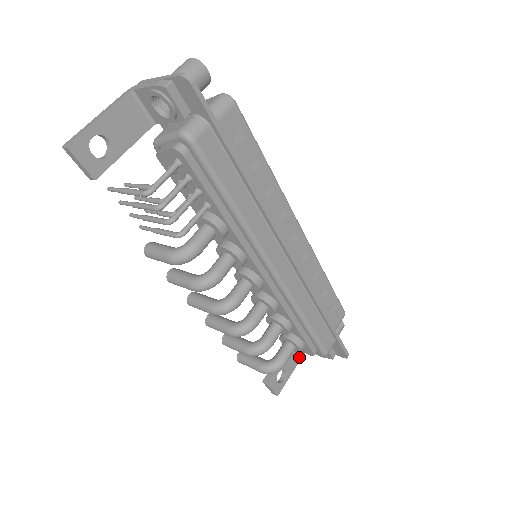
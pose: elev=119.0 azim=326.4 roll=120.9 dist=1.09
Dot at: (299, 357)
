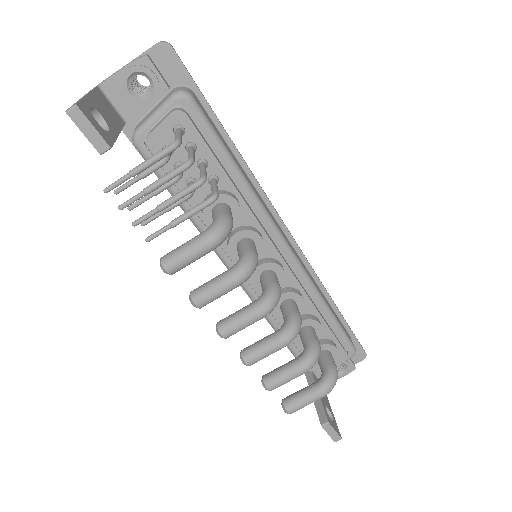
Dot at: occluded
